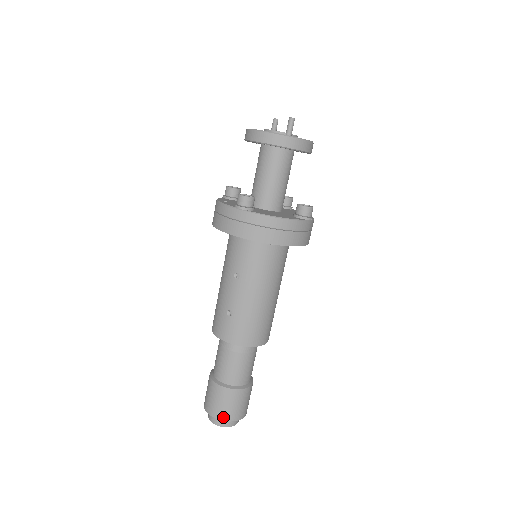
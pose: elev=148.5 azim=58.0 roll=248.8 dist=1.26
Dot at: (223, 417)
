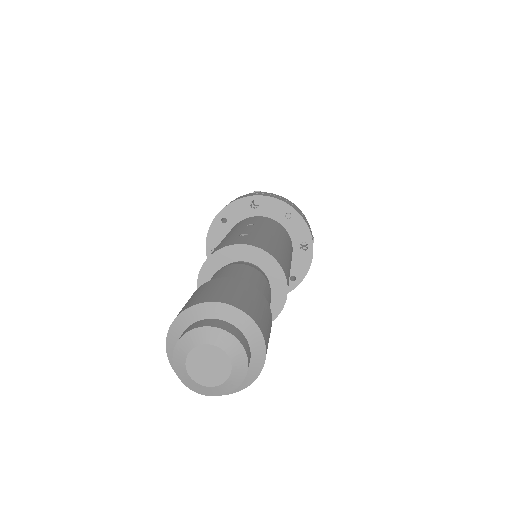
Dot at: (234, 303)
